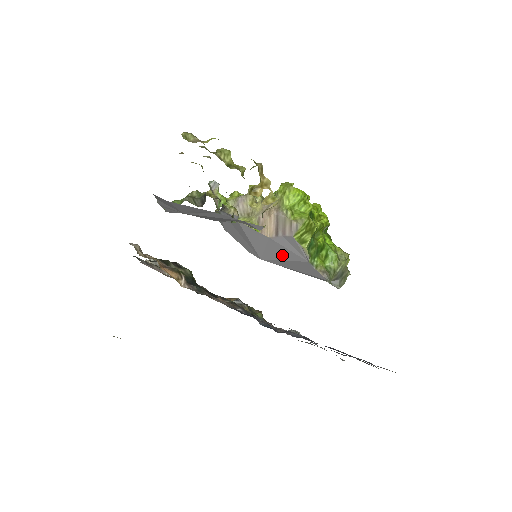
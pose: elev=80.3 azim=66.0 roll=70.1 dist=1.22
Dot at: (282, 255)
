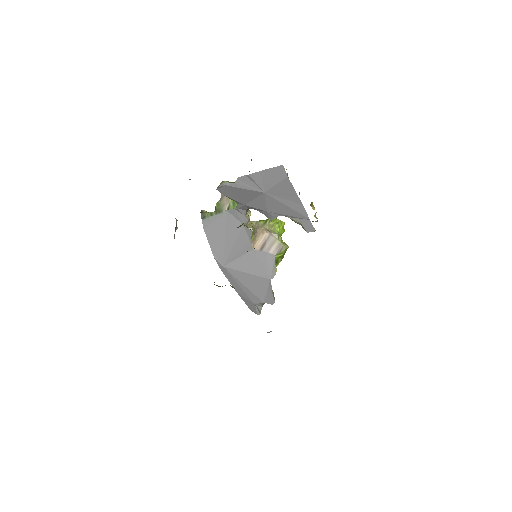
Dot at: (251, 268)
